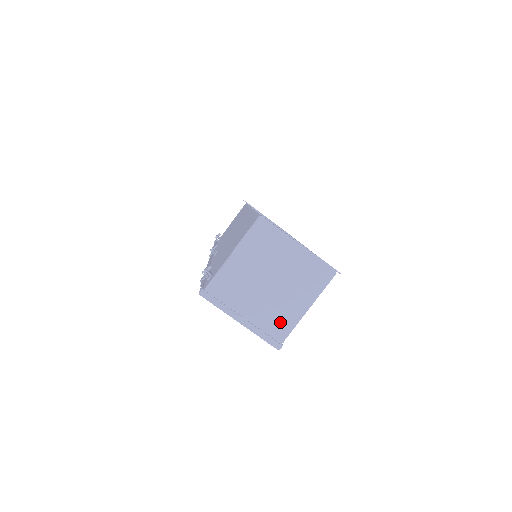
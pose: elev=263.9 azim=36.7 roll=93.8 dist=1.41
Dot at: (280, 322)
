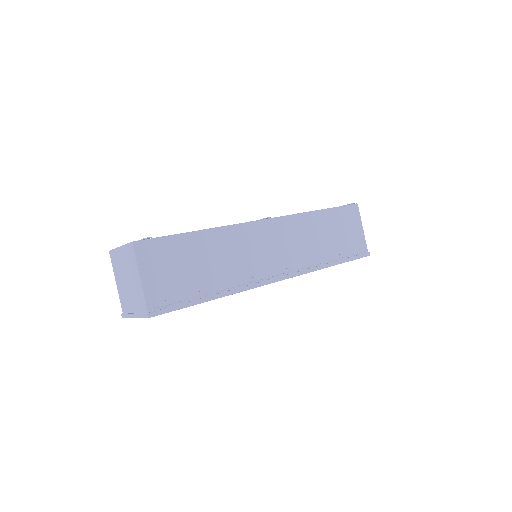
Dot at: (141, 299)
